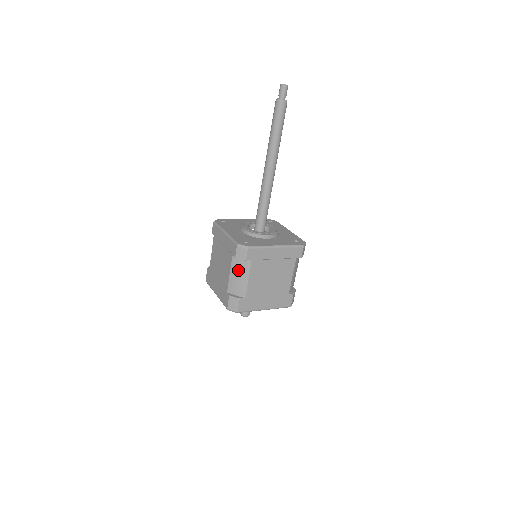
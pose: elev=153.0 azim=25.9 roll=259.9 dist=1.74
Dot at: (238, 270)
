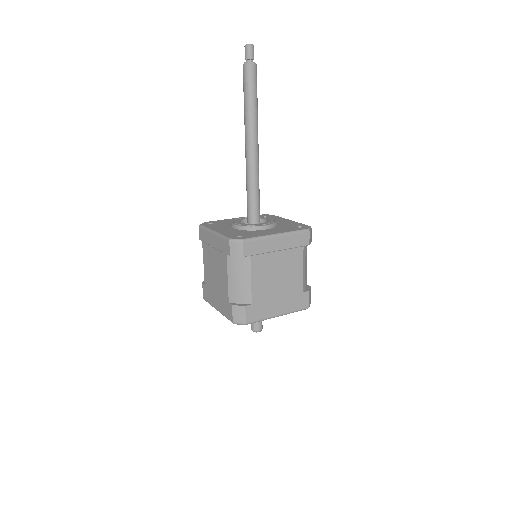
Dot at: (236, 271)
